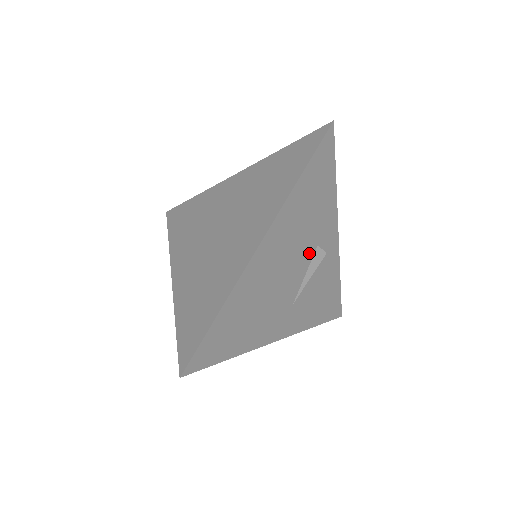
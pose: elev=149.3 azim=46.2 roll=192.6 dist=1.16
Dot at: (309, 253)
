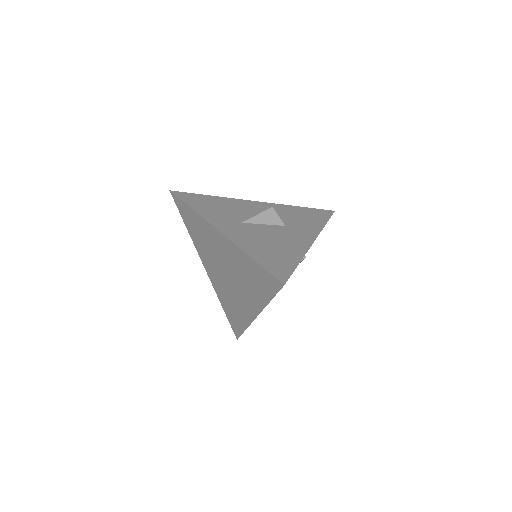
Dot at: occluded
